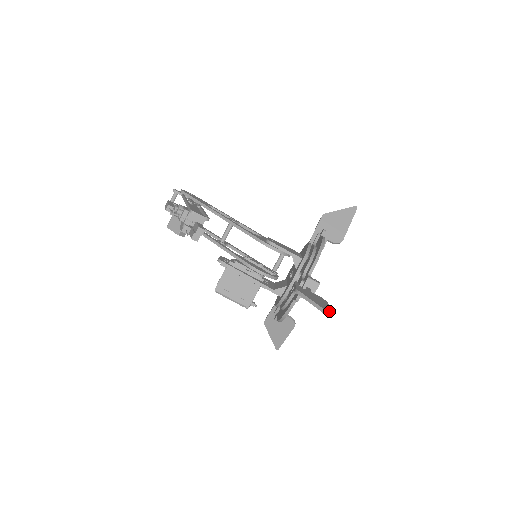
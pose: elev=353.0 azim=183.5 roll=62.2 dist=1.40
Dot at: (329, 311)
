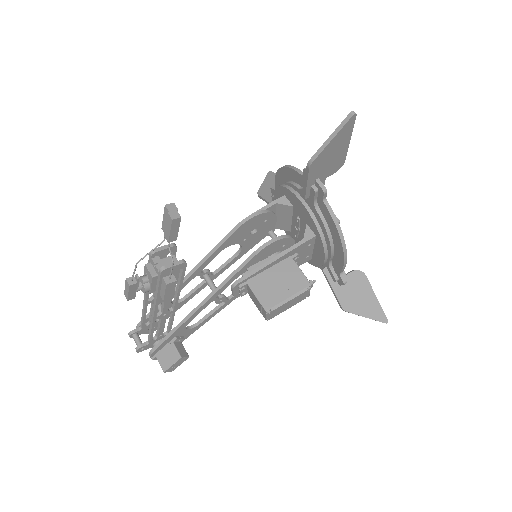
Dot at: (348, 120)
